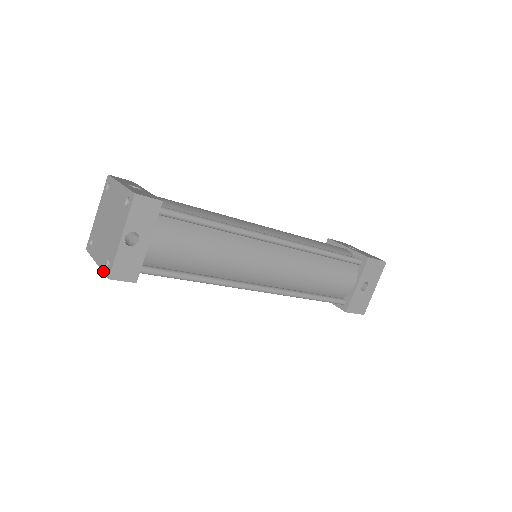
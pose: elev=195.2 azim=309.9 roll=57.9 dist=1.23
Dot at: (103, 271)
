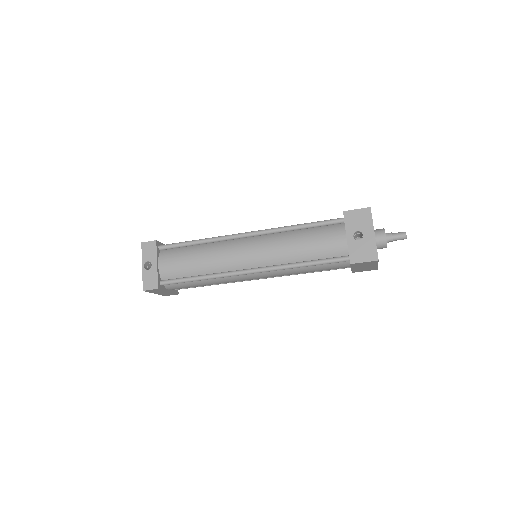
Dot at: (147, 291)
